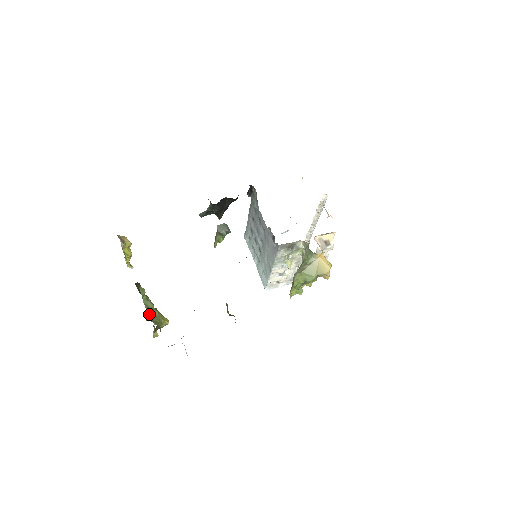
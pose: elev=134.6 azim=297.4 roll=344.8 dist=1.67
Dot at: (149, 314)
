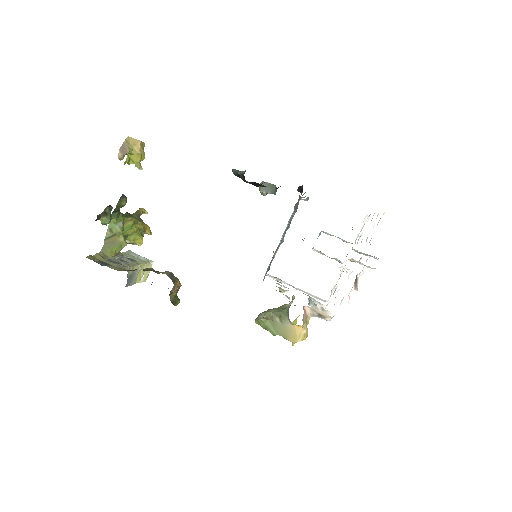
Dot at: (106, 240)
